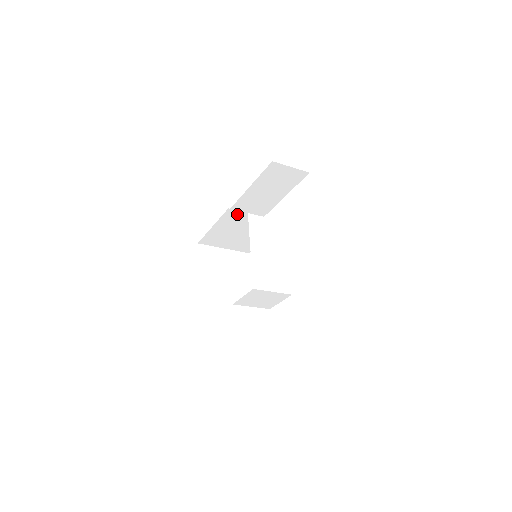
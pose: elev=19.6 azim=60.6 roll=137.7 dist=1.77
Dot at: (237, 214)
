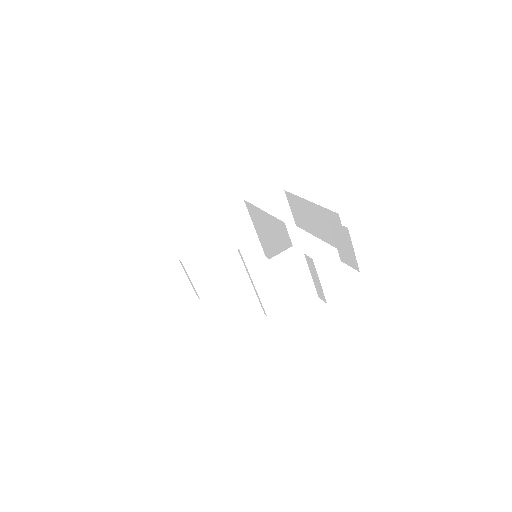
Dot at: (242, 215)
